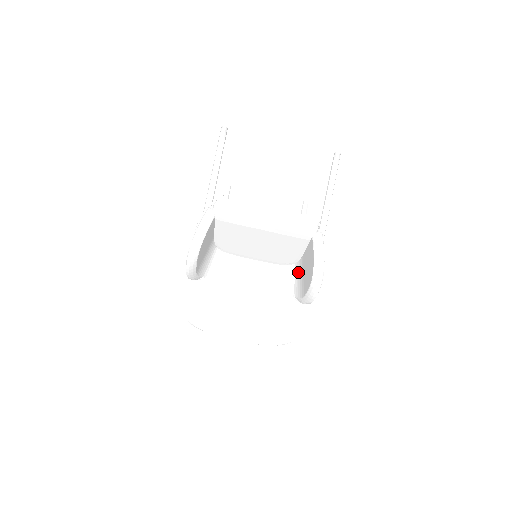
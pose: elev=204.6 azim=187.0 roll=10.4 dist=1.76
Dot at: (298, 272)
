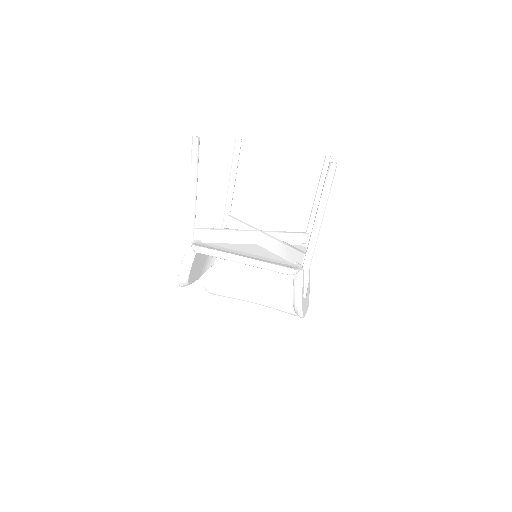
Dot at: occluded
